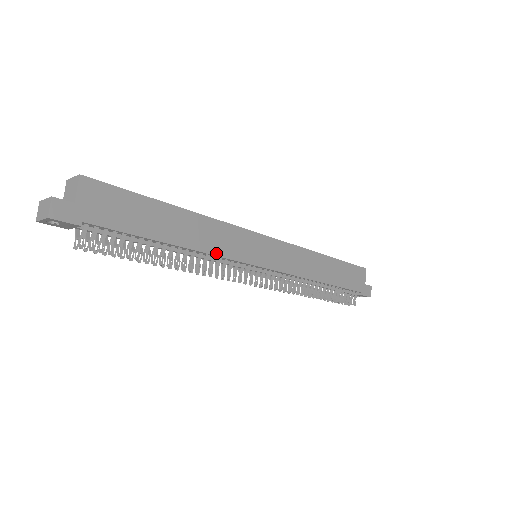
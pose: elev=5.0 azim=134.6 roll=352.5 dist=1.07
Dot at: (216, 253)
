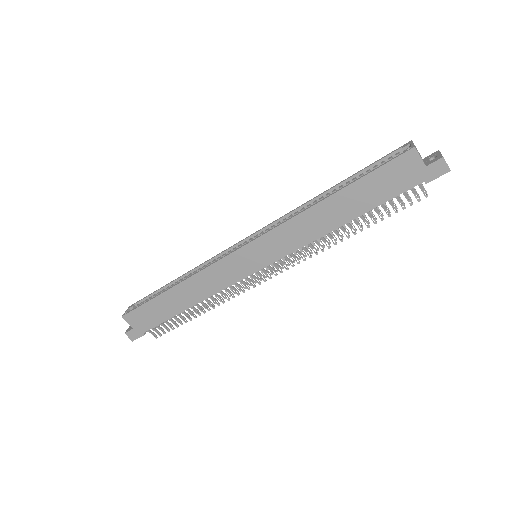
Dot at: (216, 291)
